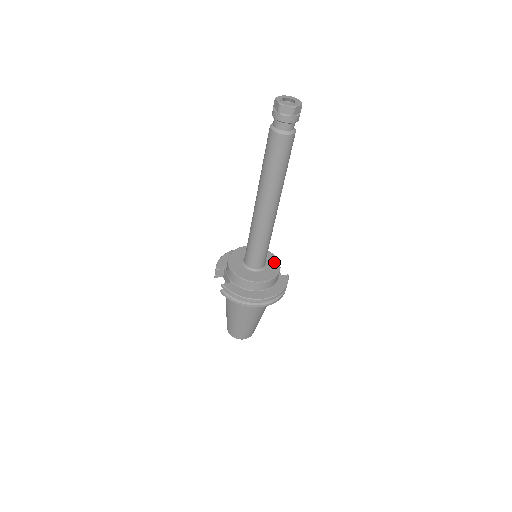
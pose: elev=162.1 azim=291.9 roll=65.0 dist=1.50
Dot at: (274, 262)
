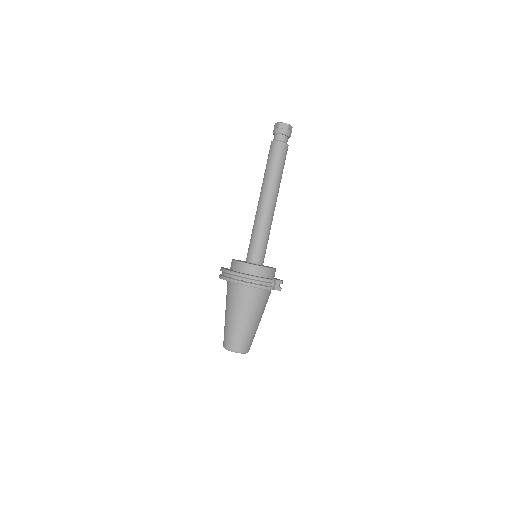
Dot at: occluded
